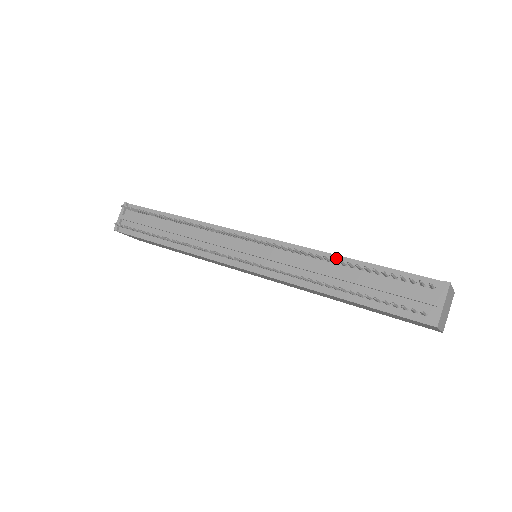
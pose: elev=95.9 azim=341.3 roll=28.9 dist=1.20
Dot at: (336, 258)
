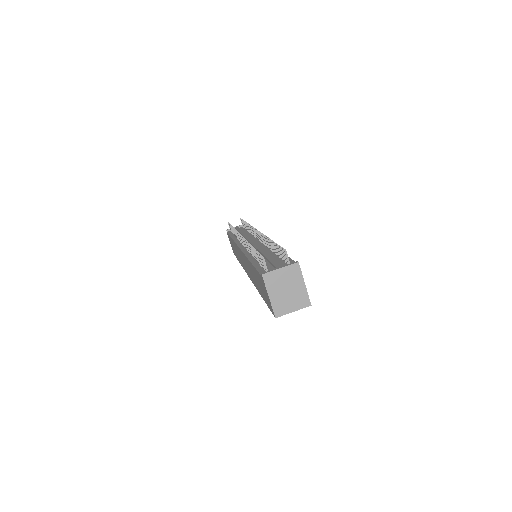
Dot at: occluded
